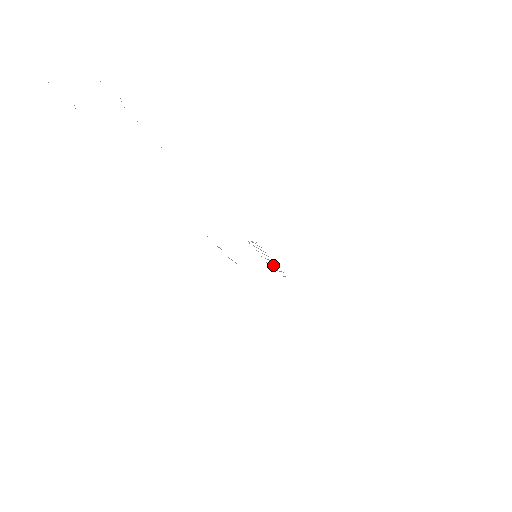
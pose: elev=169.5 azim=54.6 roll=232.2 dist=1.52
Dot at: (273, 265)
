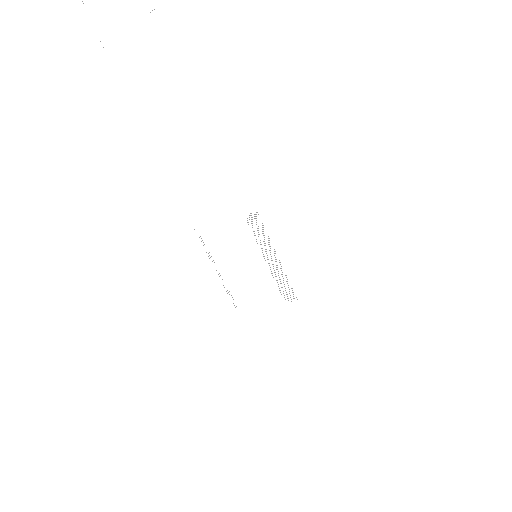
Dot at: (278, 273)
